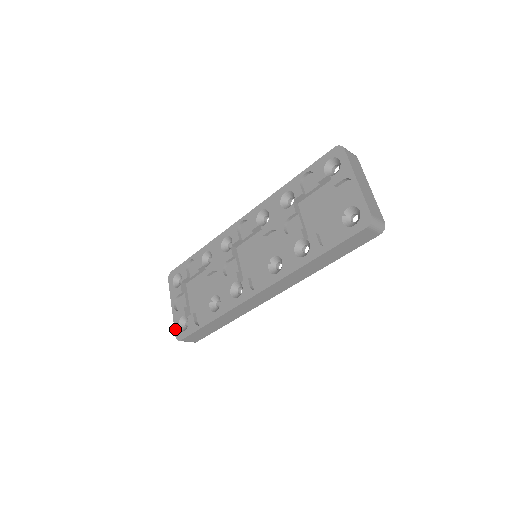
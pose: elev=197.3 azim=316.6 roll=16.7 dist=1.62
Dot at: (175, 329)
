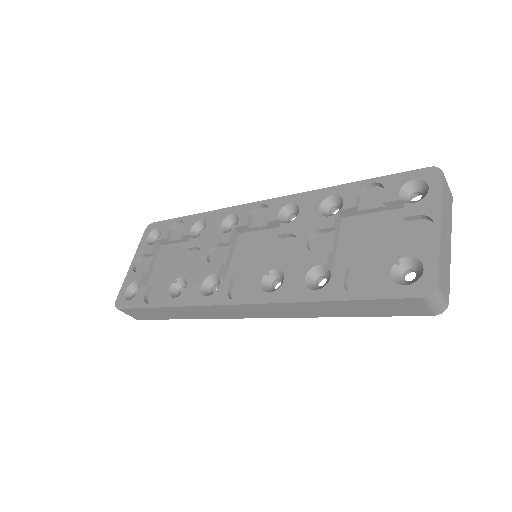
Dot at: (120, 292)
